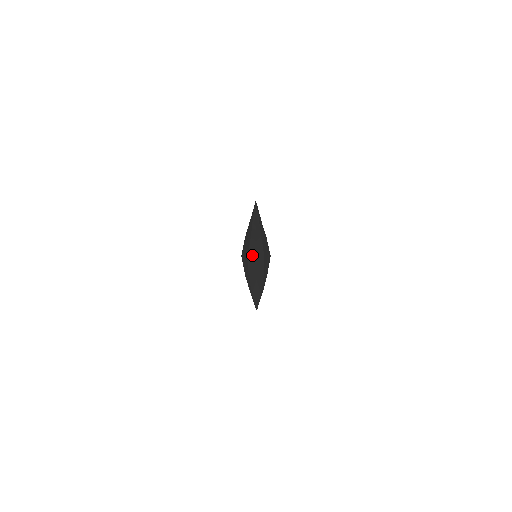
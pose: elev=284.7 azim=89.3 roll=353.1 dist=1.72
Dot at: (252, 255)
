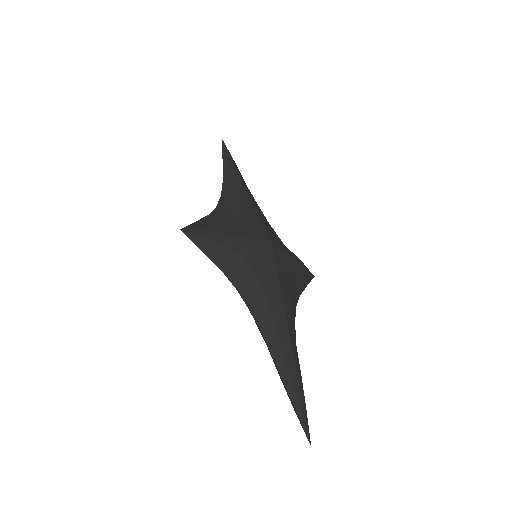
Dot at: occluded
